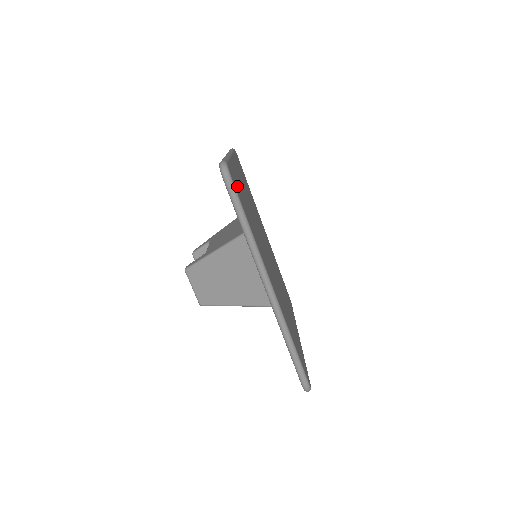
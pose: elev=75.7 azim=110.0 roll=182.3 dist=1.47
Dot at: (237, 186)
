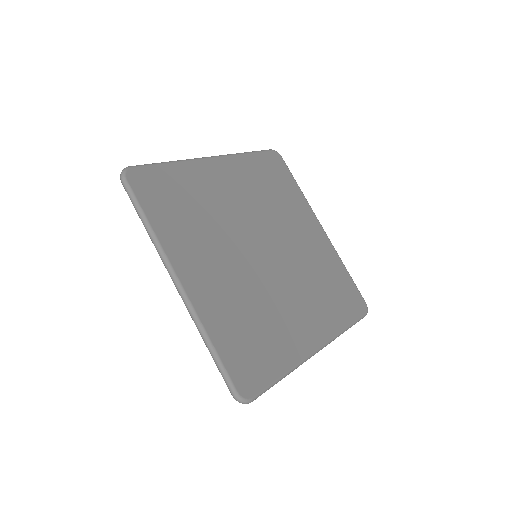
Dot at: (157, 187)
